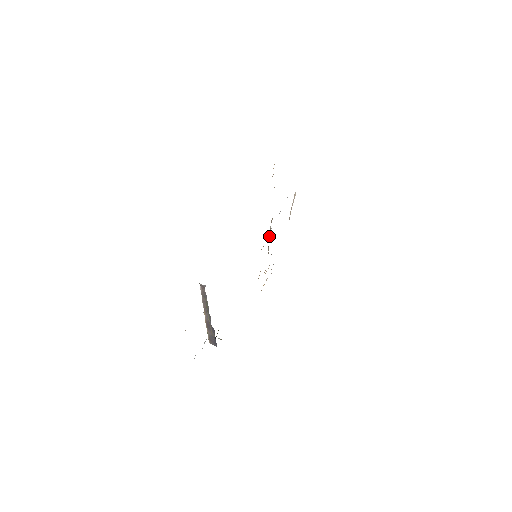
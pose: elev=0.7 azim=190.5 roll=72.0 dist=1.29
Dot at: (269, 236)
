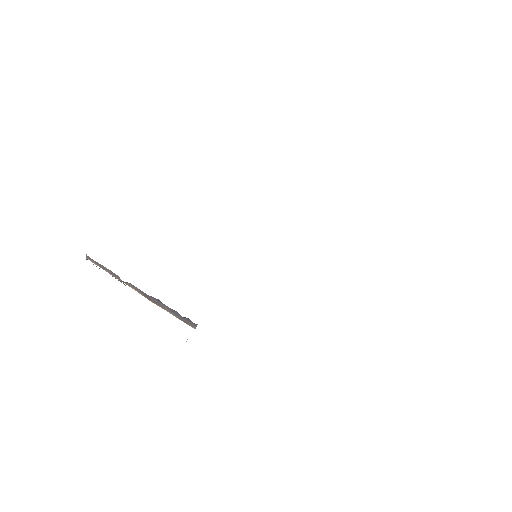
Dot at: occluded
